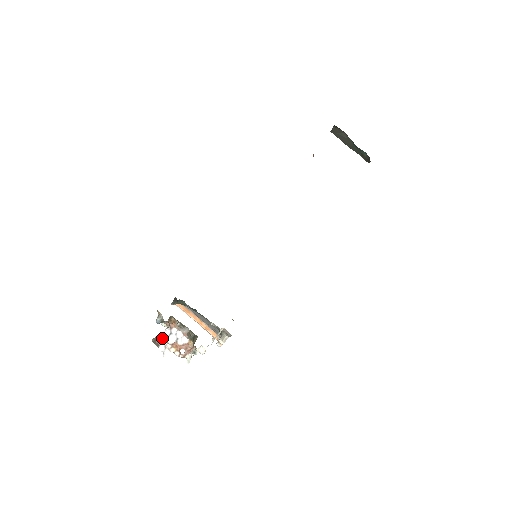
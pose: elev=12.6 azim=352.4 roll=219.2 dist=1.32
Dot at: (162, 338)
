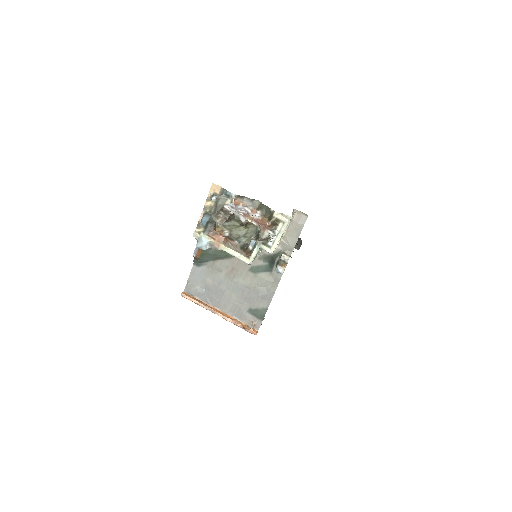
Dot at: (230, 206)
